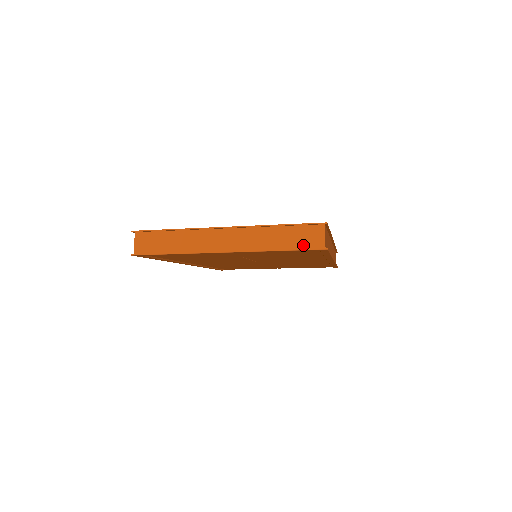
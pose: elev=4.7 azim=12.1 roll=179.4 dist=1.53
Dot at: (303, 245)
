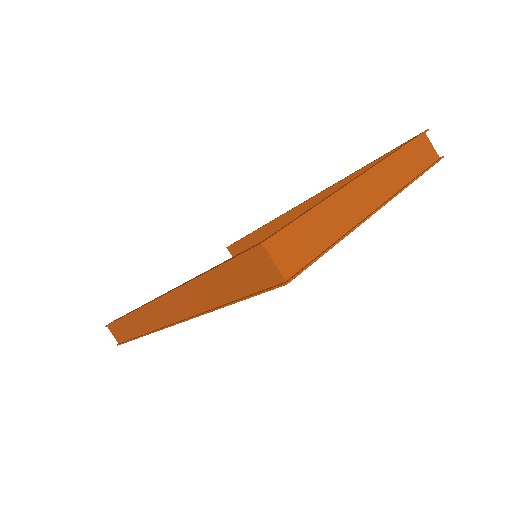
Dot at: (426, 163)
